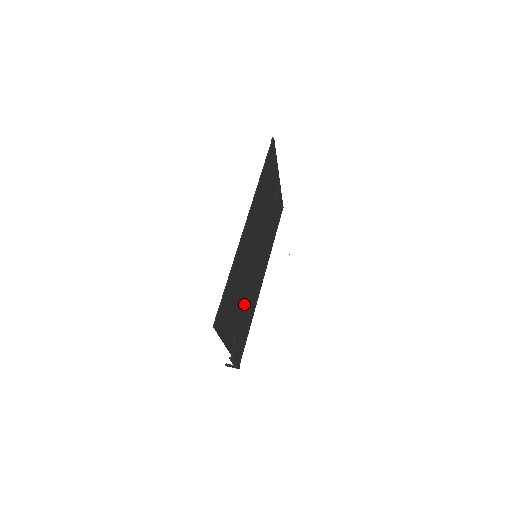
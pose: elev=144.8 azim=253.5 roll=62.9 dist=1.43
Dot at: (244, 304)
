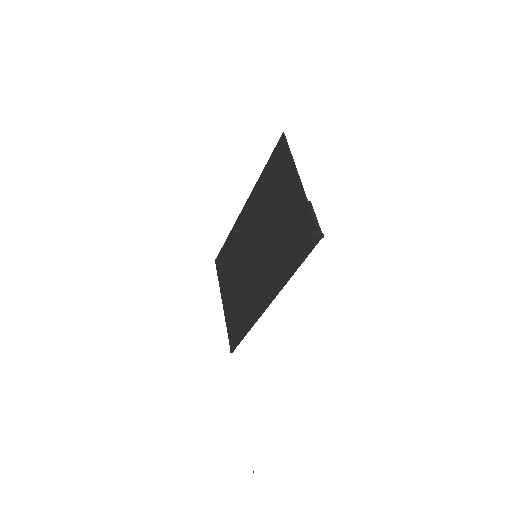
Dot at: (279, 230)
